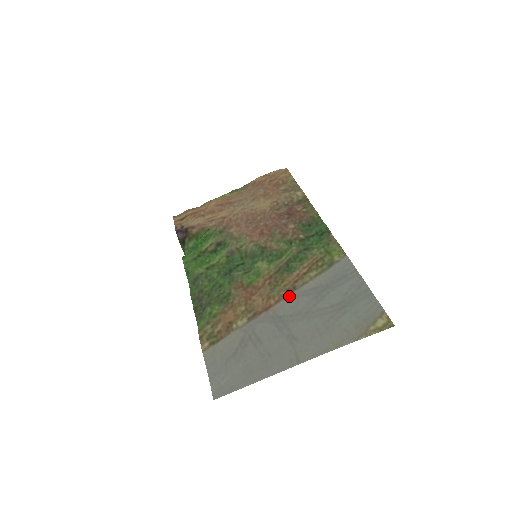
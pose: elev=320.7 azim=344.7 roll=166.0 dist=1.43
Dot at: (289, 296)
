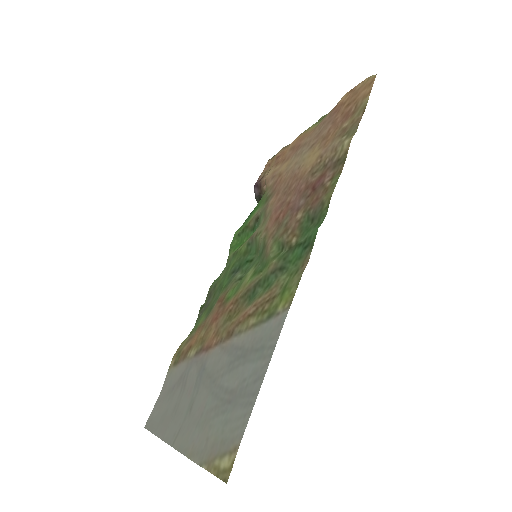
Dot at: (223, 343)
